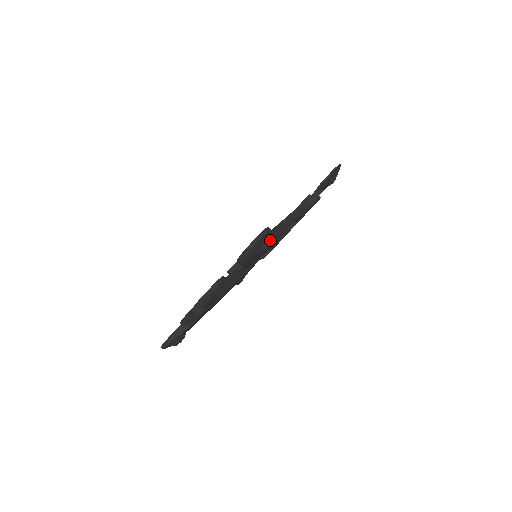
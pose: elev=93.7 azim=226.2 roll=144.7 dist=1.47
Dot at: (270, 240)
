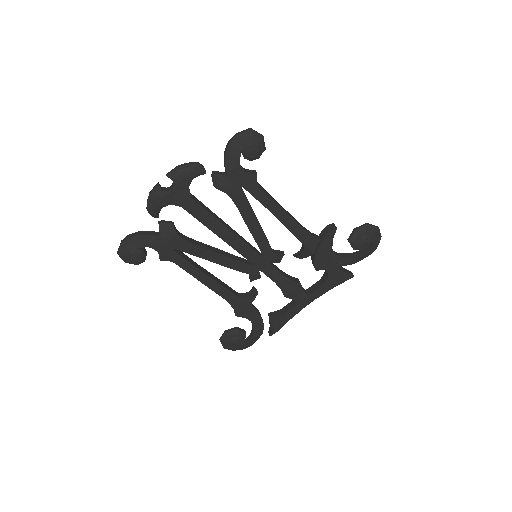
Dot at: (259, 147)
